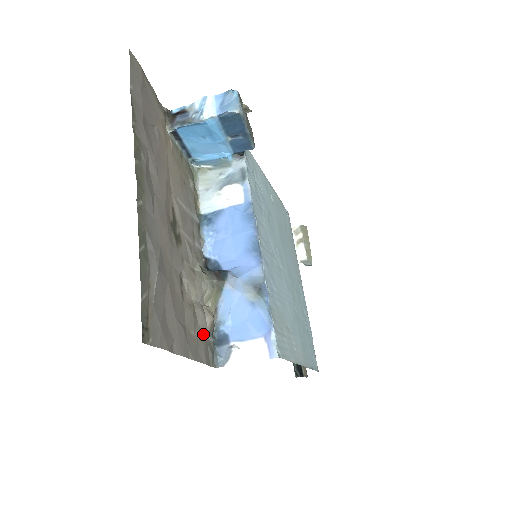
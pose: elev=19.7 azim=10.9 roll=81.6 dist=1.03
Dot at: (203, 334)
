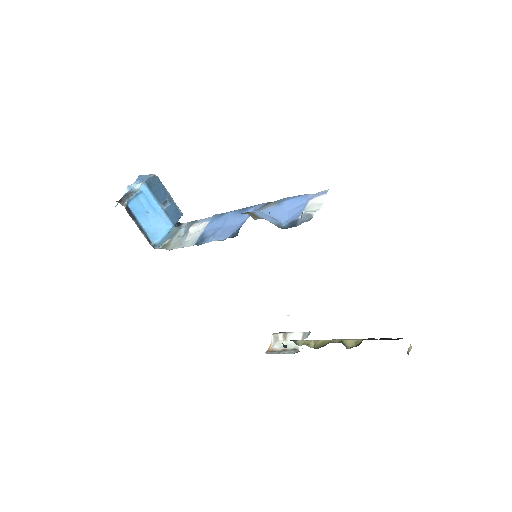
Dot at: occluded
